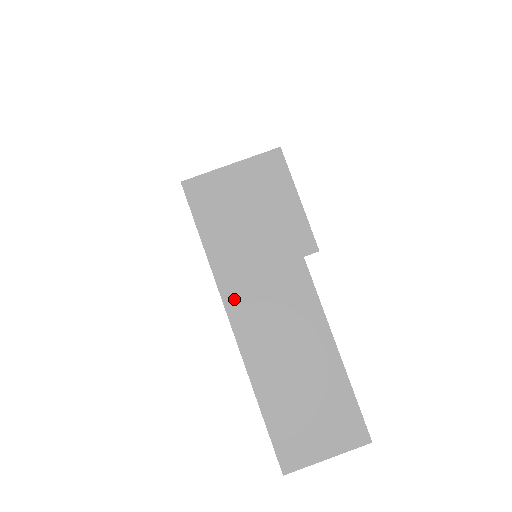
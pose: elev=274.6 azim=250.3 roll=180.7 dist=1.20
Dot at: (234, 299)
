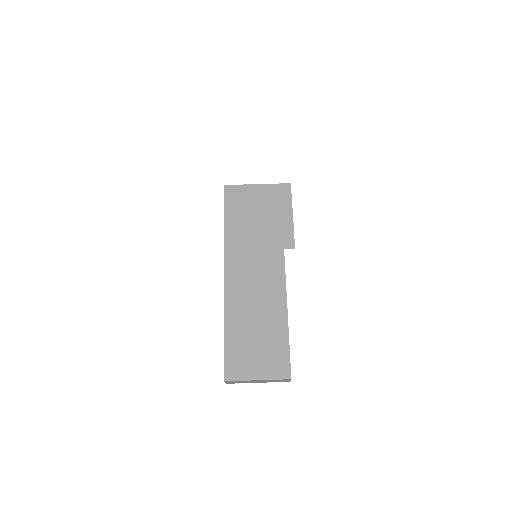
Dot at: (232, 261)
